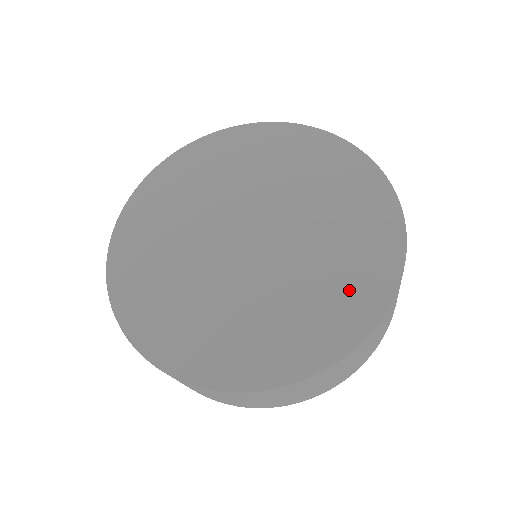
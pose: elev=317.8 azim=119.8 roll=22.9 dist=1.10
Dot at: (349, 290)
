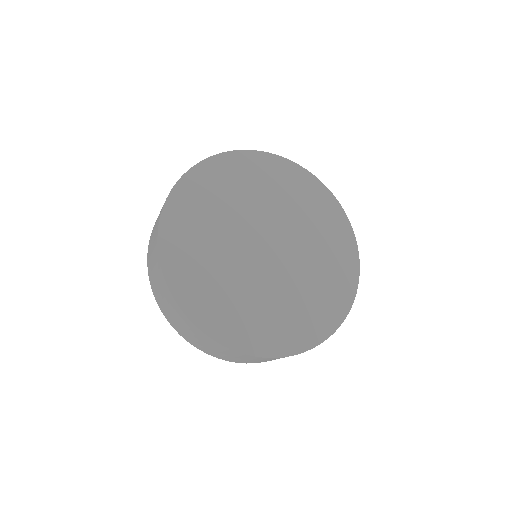
Dot at: (281, 329)
